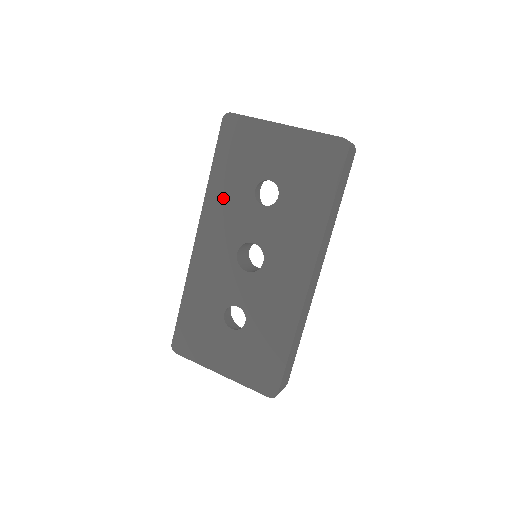
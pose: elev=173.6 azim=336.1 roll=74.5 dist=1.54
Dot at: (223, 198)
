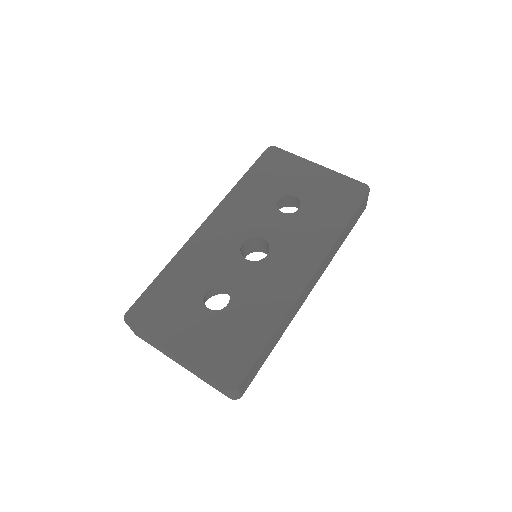
Dot at: (246, 198)
